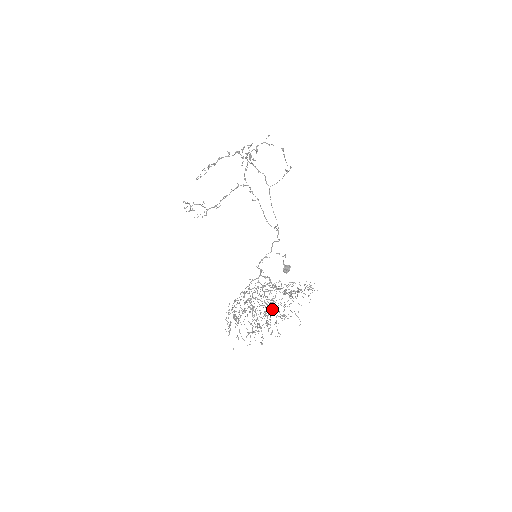
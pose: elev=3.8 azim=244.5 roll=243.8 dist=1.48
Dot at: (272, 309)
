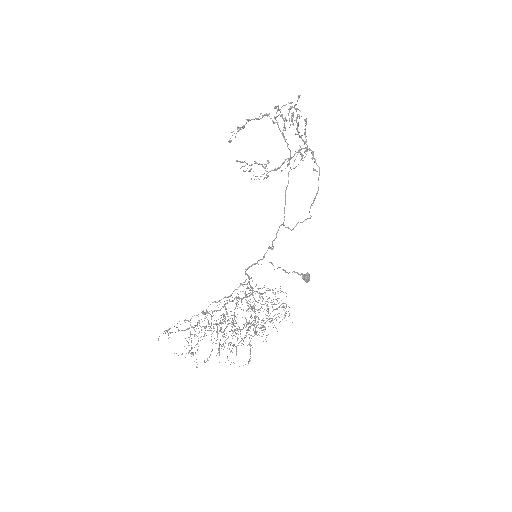
Dot at: occluded
